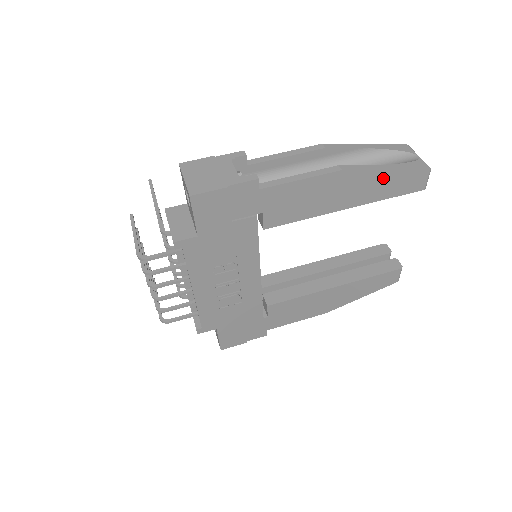
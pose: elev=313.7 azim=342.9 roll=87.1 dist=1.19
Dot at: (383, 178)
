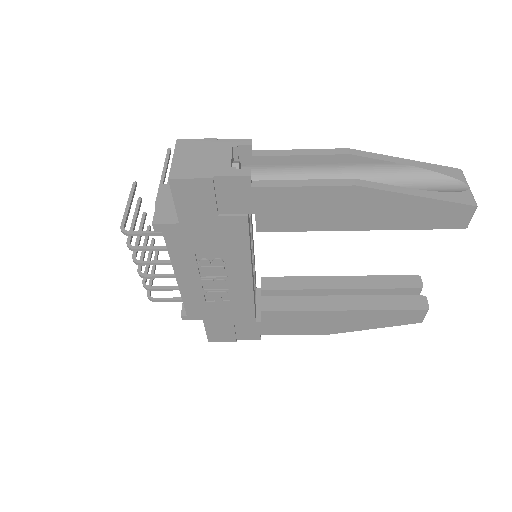
Dot at: (410, 205)
